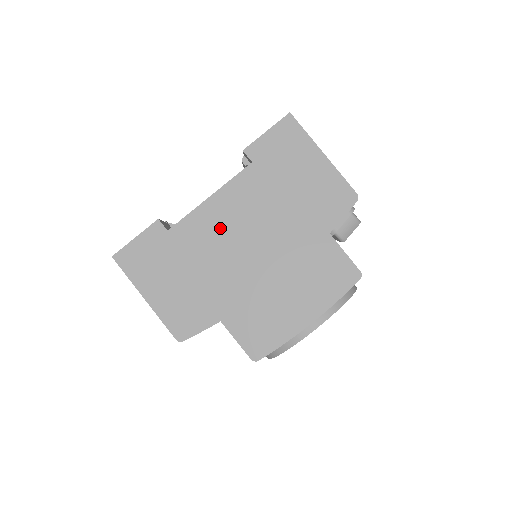
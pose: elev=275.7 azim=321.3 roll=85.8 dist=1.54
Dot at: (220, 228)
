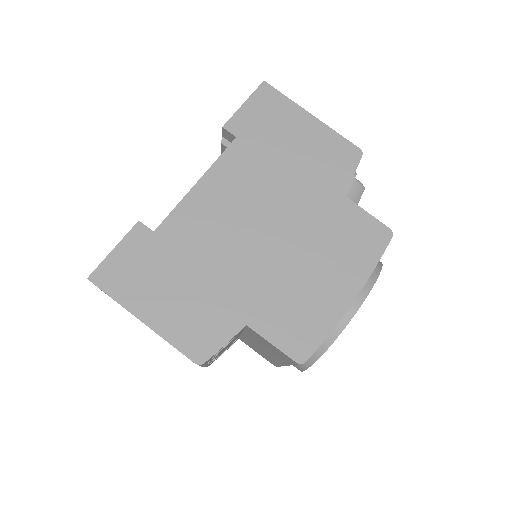
Dot at: (218, 215)
